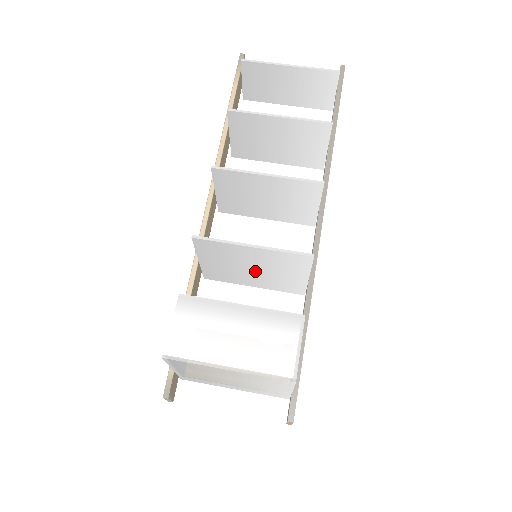
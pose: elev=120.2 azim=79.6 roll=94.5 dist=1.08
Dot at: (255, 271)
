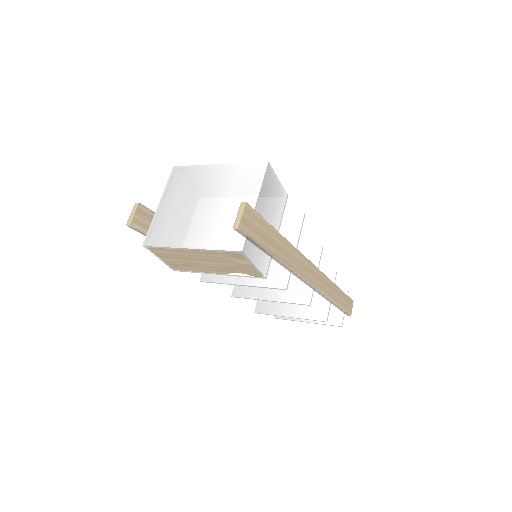
Dot at: occluded
